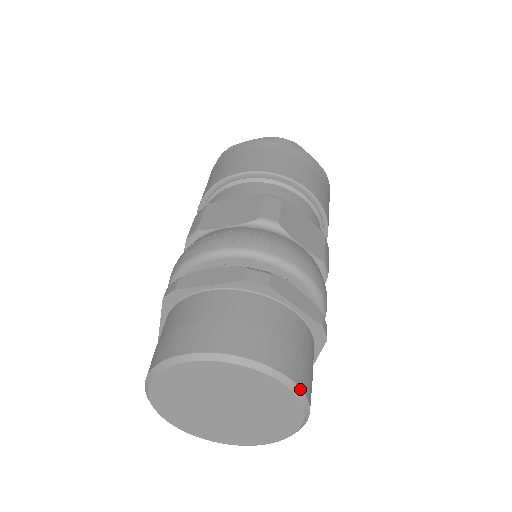
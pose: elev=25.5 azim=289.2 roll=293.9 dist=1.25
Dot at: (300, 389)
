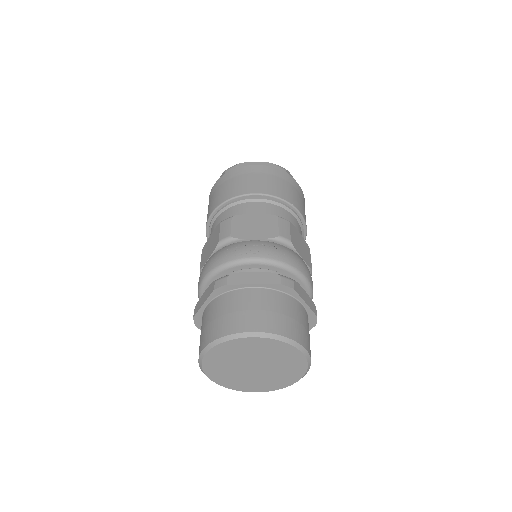
Dot at: (310, 357)
